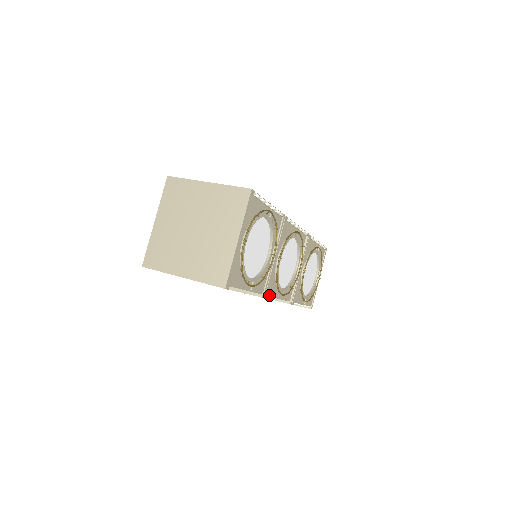
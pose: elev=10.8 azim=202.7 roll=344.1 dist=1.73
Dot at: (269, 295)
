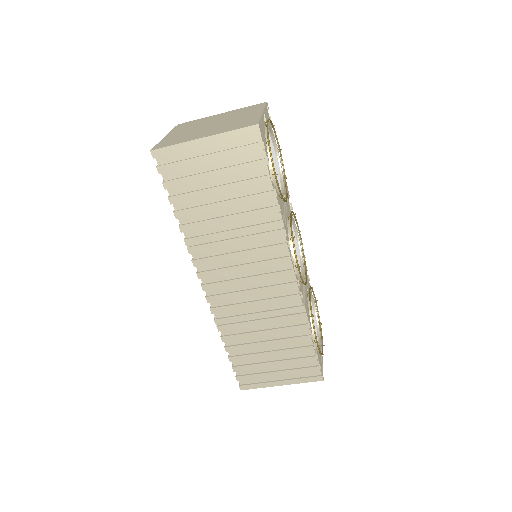
Dot at: (286, 244)
